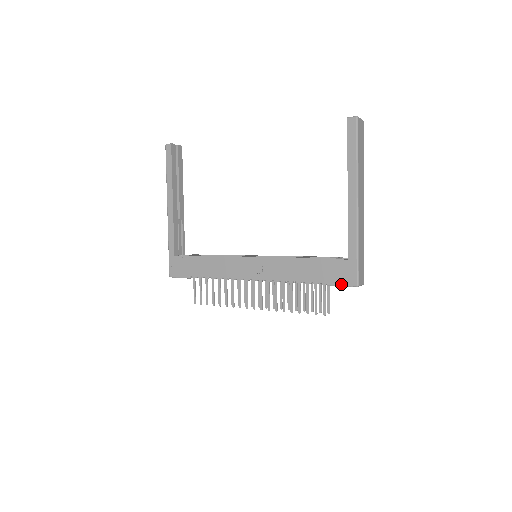
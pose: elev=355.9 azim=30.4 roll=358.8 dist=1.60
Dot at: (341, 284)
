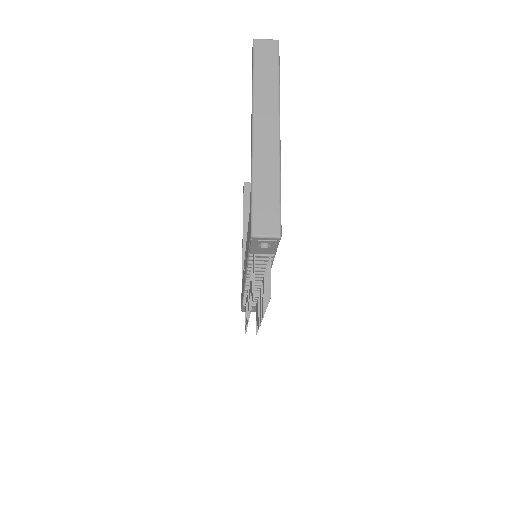
Dot at: (250, 243)
